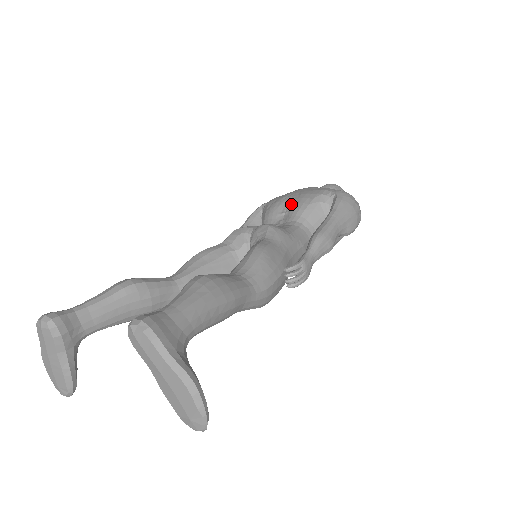
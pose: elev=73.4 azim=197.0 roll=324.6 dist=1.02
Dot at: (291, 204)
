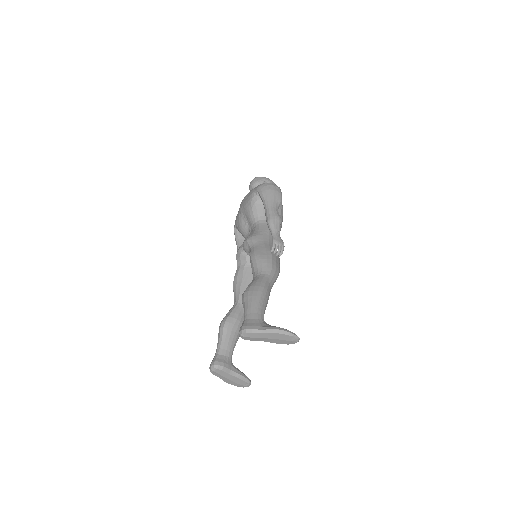
Dot at: (245, 216)
